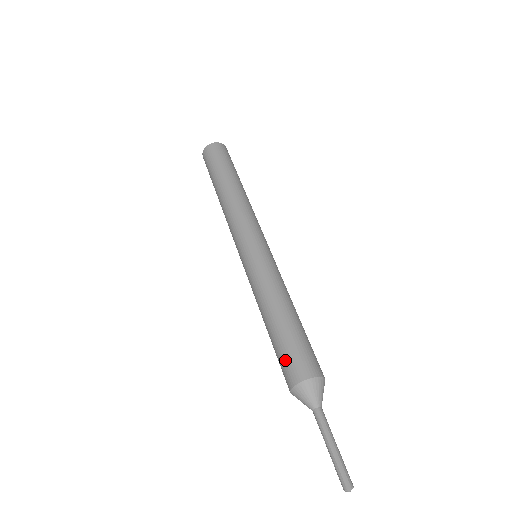
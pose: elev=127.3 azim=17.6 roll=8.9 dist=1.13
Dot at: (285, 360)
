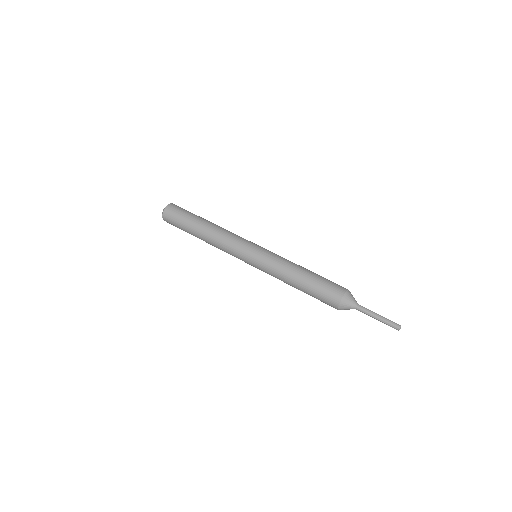
Dot at: (328, 287)
